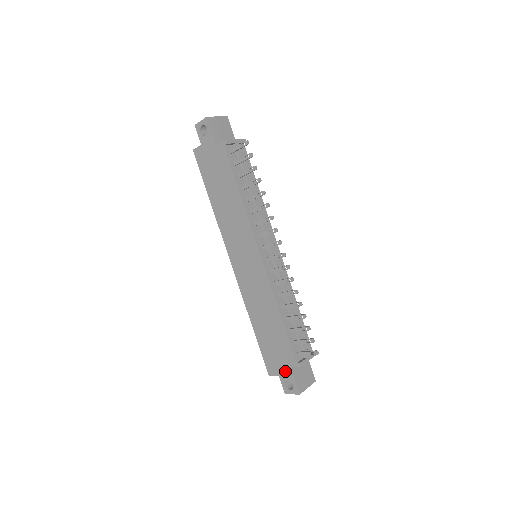
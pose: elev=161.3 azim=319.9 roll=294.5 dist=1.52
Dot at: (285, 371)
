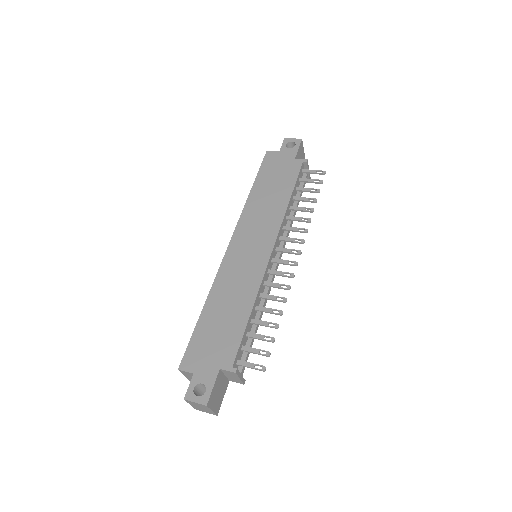
Dot at: (208, 371)
